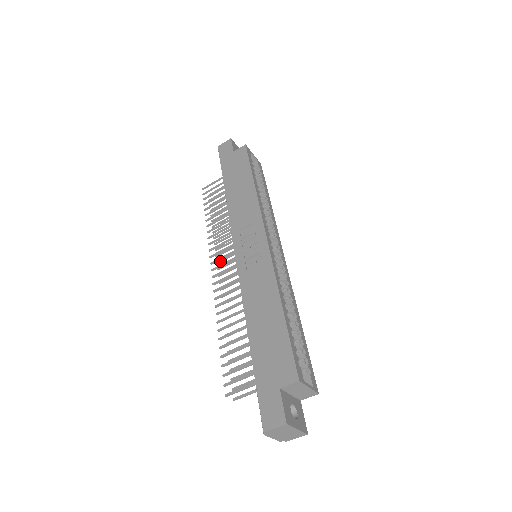
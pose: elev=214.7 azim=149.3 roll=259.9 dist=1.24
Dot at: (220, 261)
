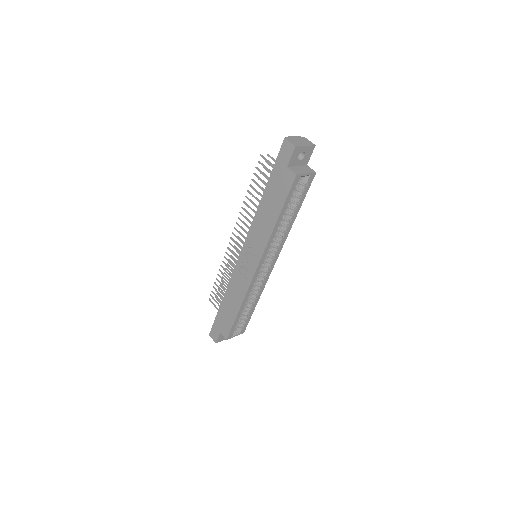
Dot at: occluded
